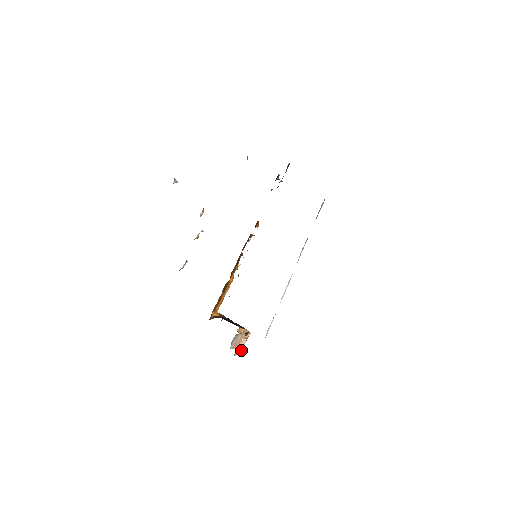
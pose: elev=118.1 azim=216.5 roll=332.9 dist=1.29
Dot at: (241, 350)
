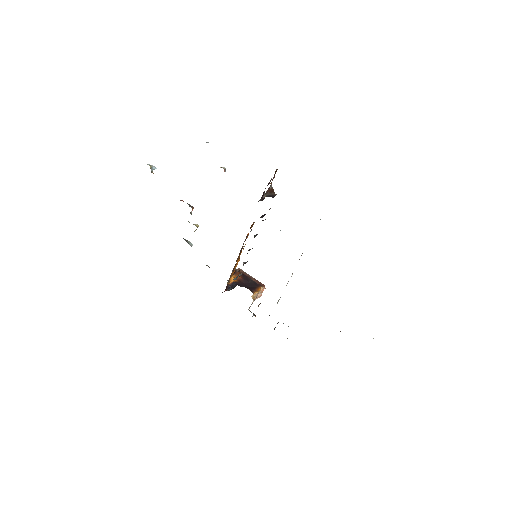
Dot at: (259, 297)
